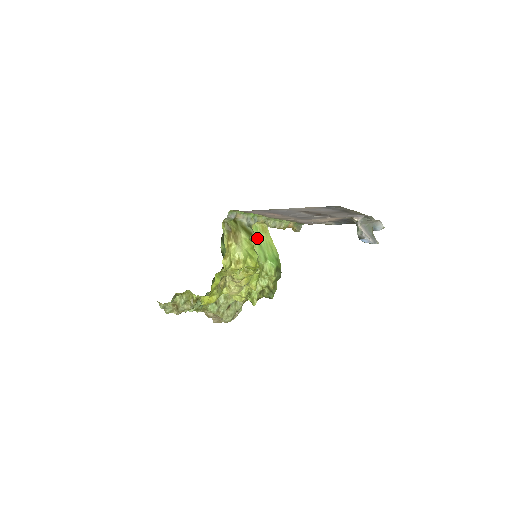
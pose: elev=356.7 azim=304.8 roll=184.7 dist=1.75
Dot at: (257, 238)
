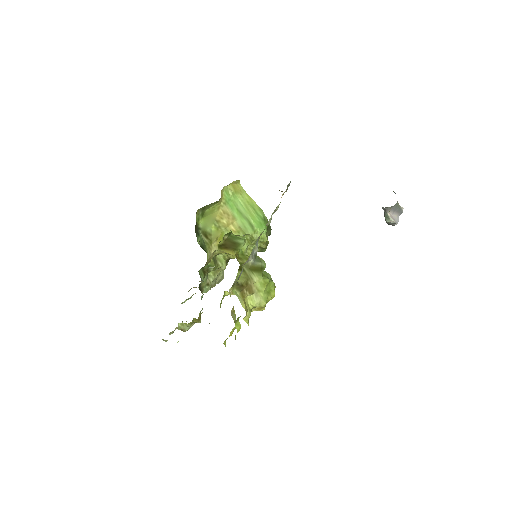
Dot at: (233, 205)
